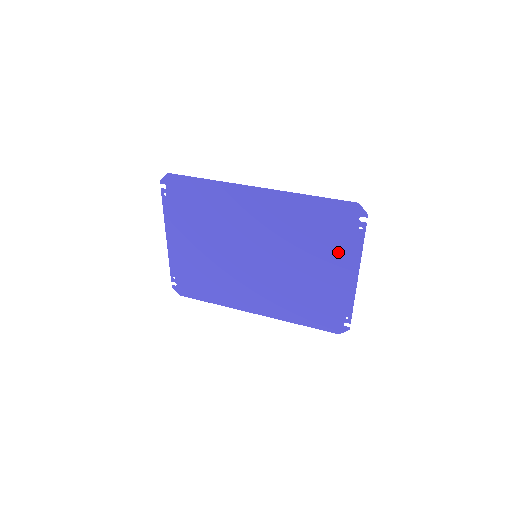
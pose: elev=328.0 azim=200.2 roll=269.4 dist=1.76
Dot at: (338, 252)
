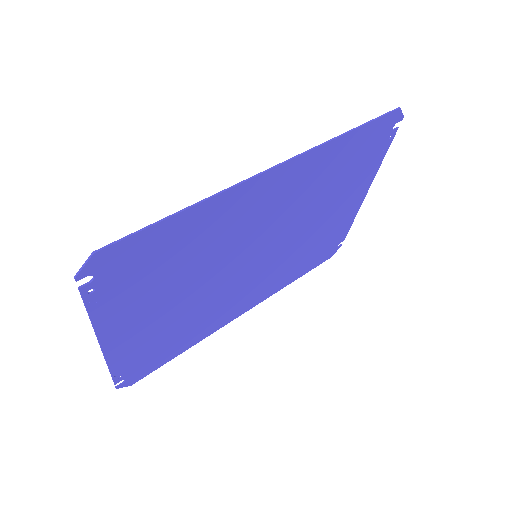
Dot at: (357, 180)
